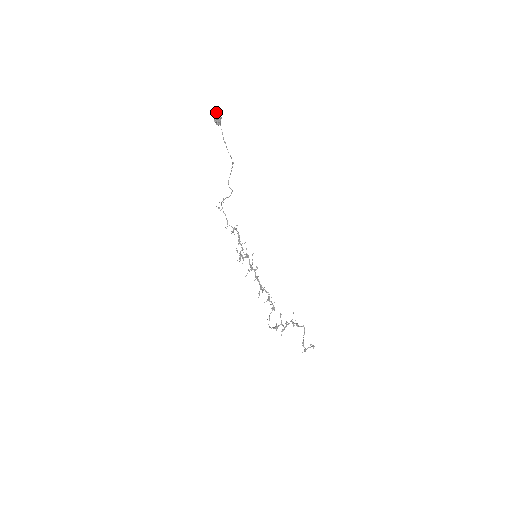
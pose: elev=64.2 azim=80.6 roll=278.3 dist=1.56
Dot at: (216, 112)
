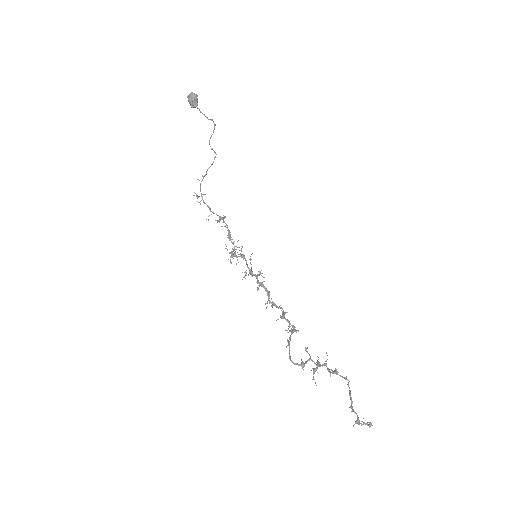
Dot at: (191, 92)
